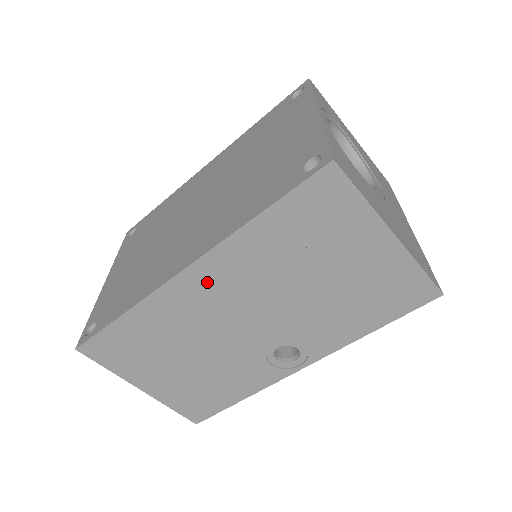
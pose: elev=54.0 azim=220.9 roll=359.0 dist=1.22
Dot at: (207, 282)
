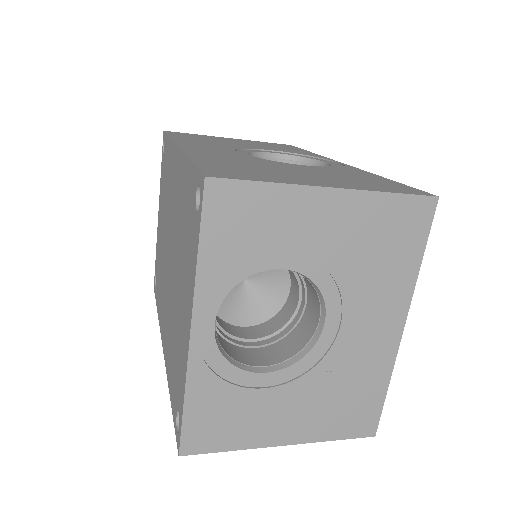
Dot at: occluded
